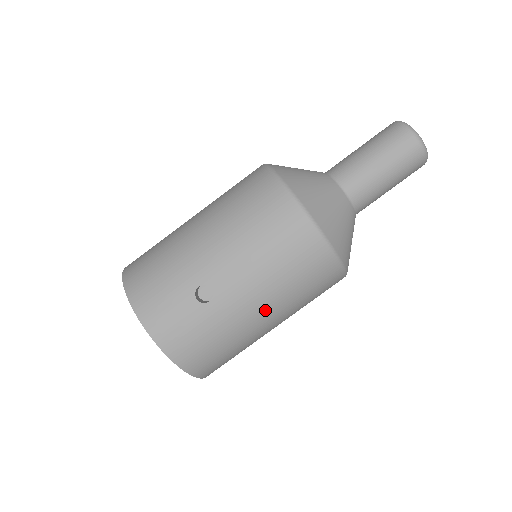
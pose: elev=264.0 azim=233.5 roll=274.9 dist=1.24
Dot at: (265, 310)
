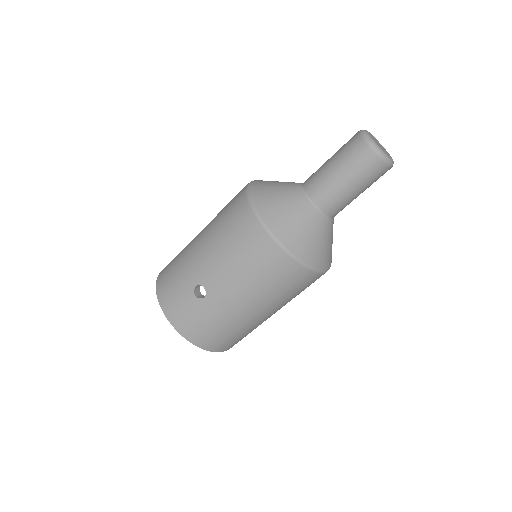
Dot at: (248, 303)
